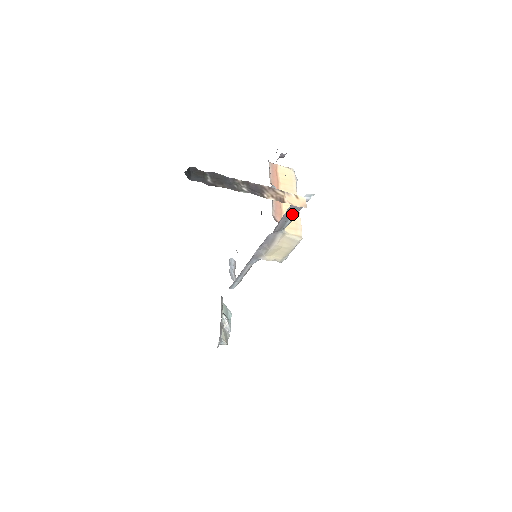
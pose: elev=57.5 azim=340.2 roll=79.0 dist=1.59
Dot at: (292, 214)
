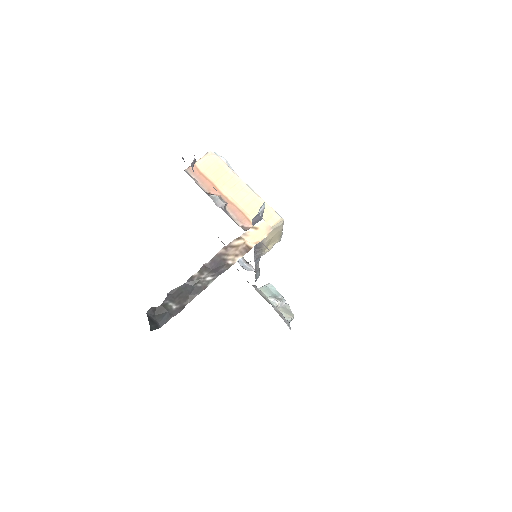
Dot at: occluded
